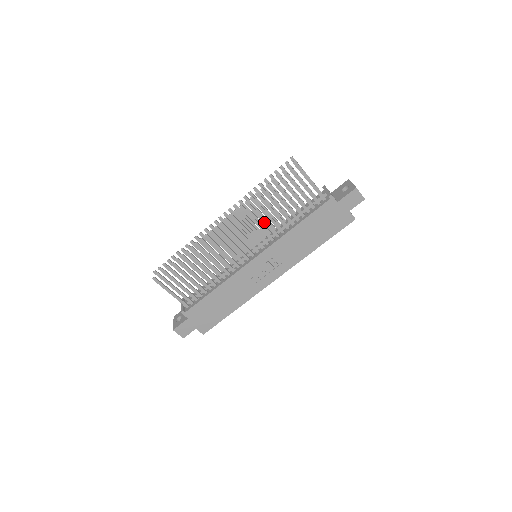
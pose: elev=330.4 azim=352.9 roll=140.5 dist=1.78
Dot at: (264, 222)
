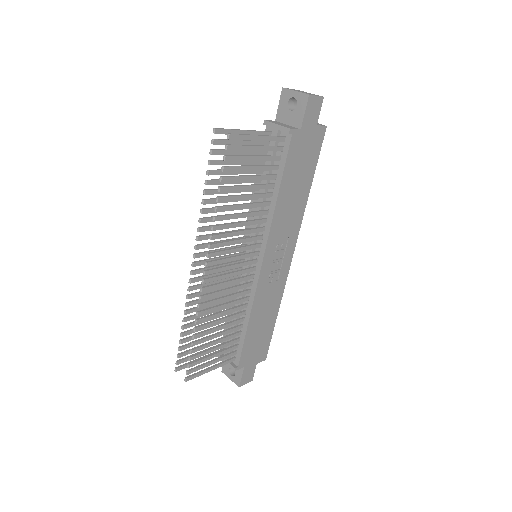
Dot at: (244, 225)
